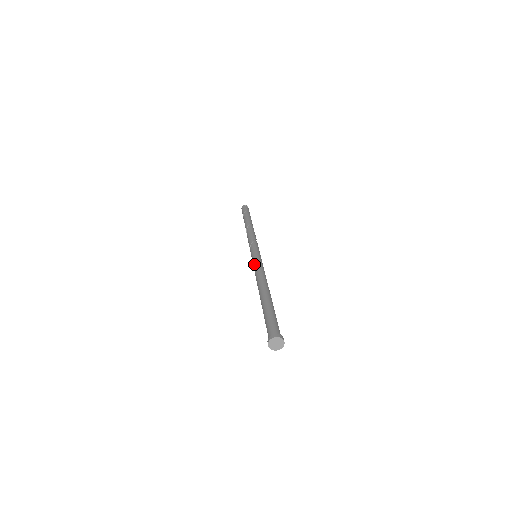
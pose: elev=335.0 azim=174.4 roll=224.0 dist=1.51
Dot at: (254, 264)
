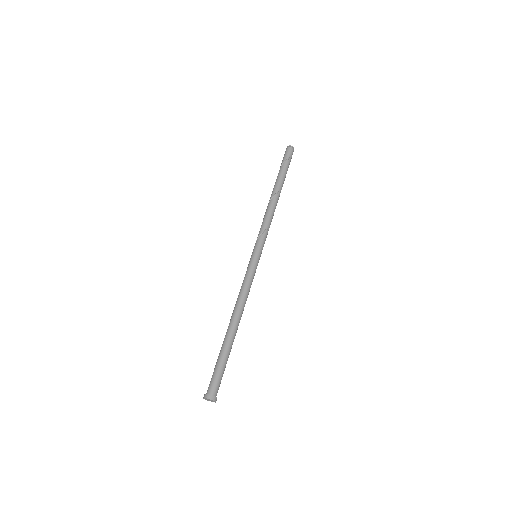
Dot at: (246, 274)
